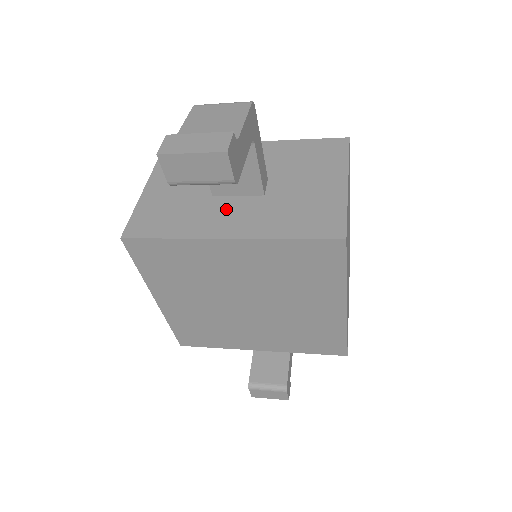
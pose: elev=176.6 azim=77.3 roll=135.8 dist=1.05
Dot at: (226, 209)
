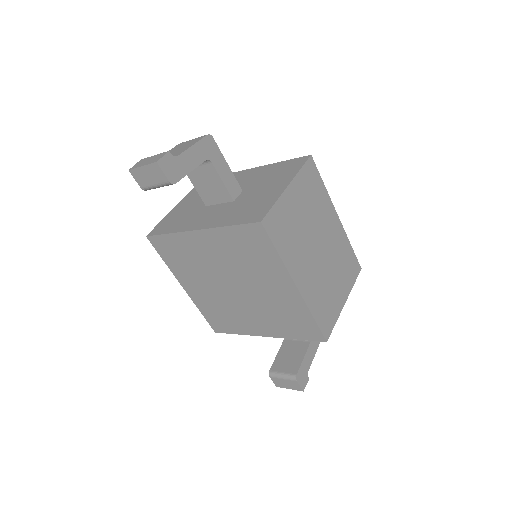
Dot at: (208, 213)
